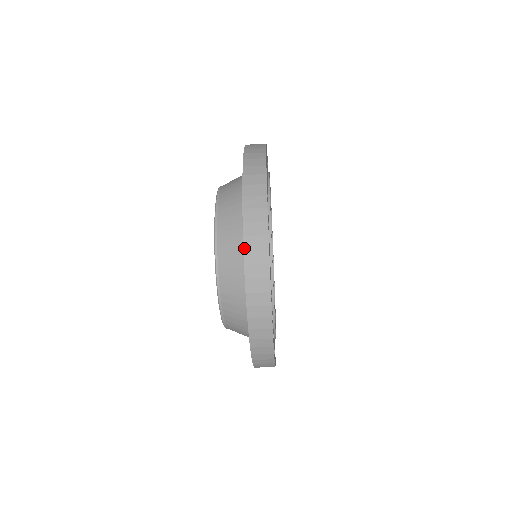
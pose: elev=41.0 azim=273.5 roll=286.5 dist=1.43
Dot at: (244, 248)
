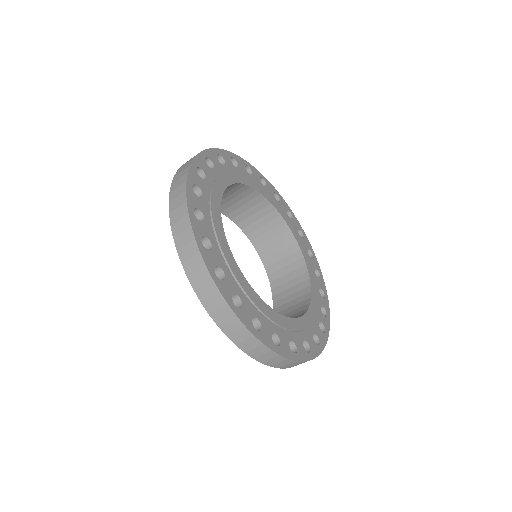
Dot at: (186, 274)
